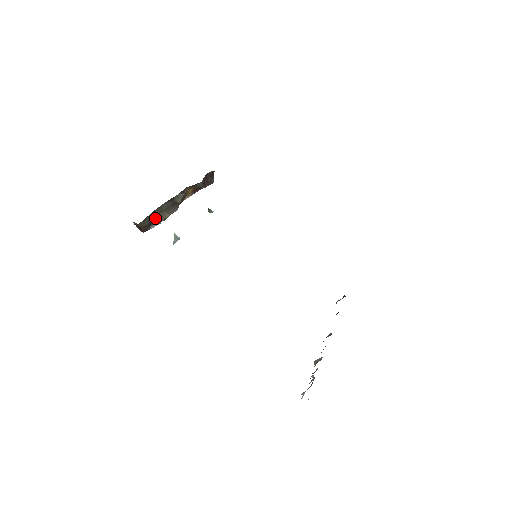
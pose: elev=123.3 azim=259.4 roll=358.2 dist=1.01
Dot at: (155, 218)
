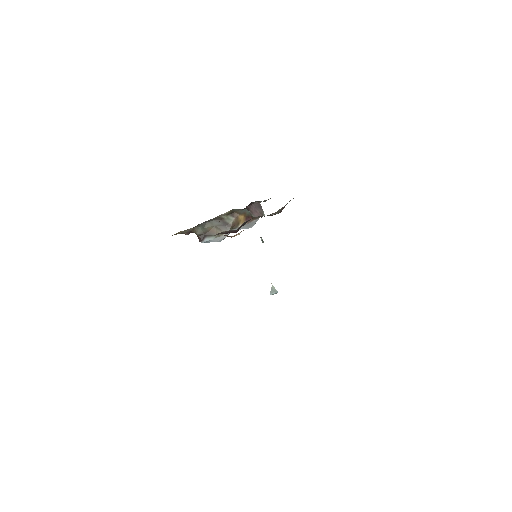
Dot at: (208, 231)
